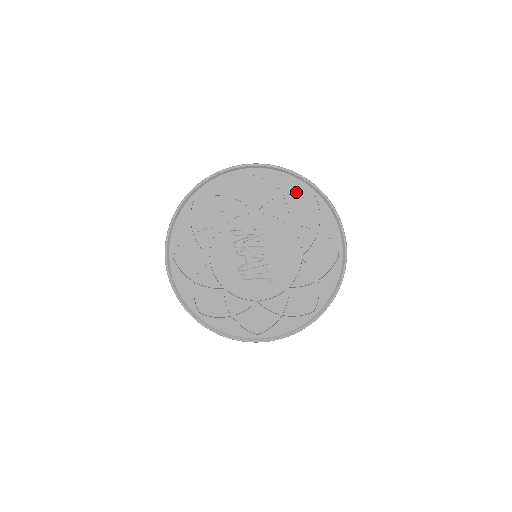
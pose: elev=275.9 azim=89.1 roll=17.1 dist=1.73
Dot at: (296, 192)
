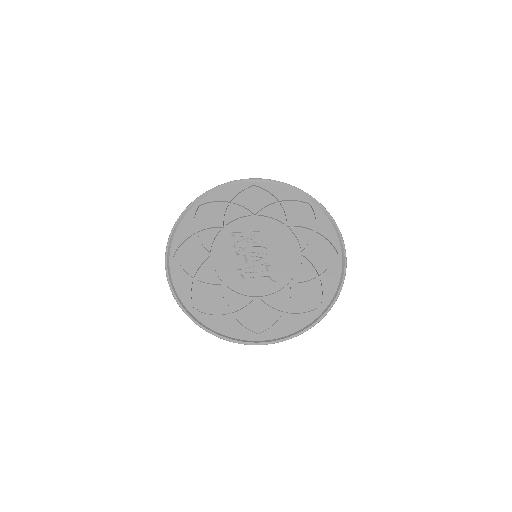
Dot at: (292, 201)
